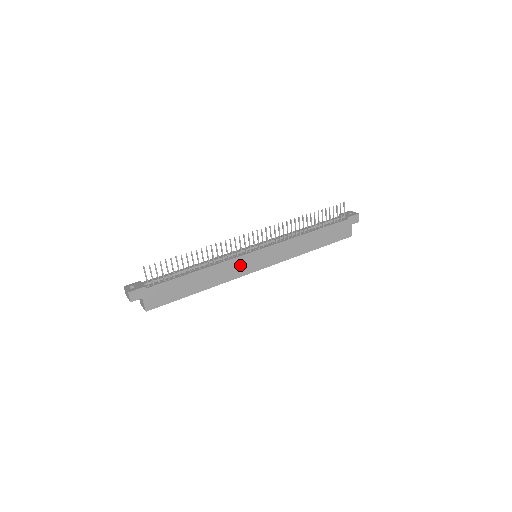
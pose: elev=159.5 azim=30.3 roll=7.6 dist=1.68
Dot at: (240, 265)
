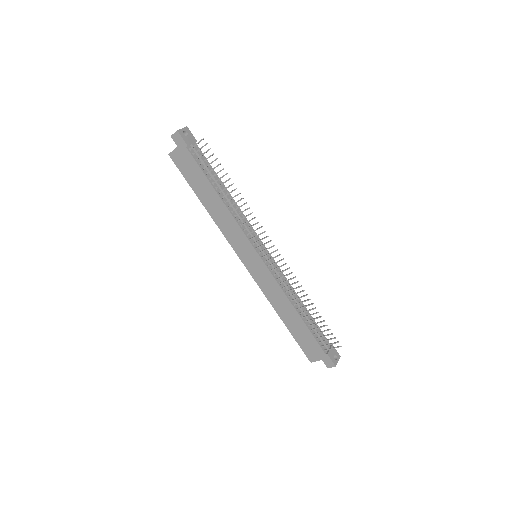
Dot at: (239, 240)
